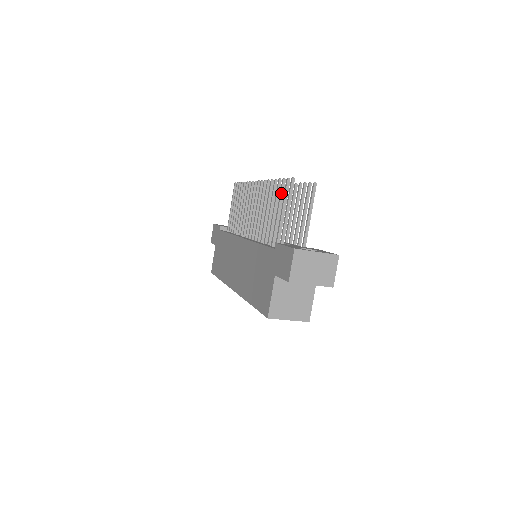
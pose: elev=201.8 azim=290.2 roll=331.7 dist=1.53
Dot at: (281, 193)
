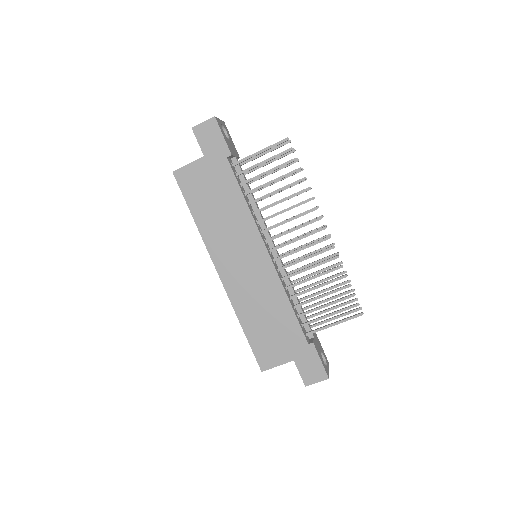
Dot at: (343, 300)
